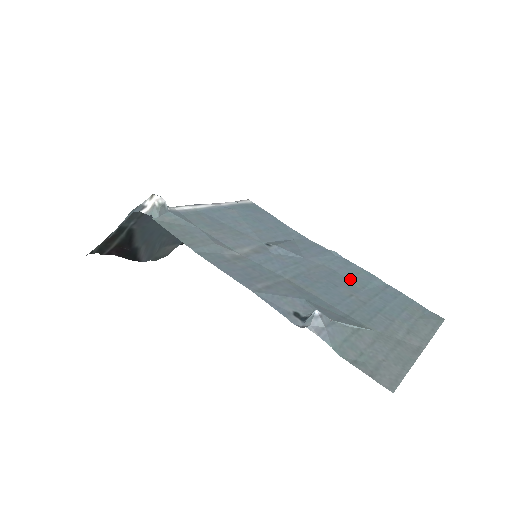
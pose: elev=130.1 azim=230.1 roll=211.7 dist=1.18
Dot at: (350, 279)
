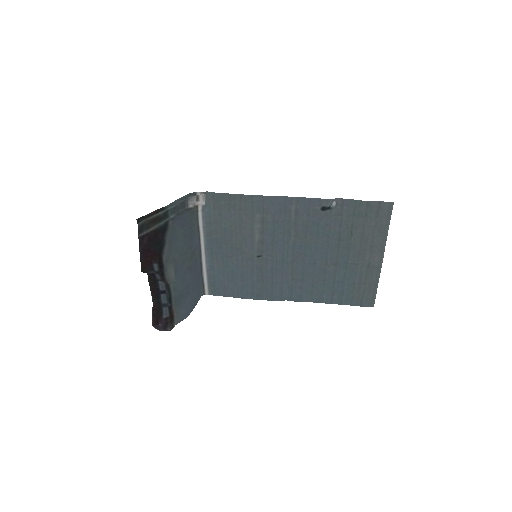
Dot at: (314, 281)
